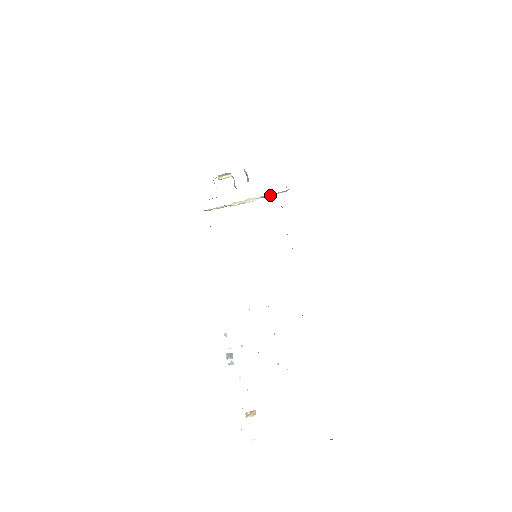
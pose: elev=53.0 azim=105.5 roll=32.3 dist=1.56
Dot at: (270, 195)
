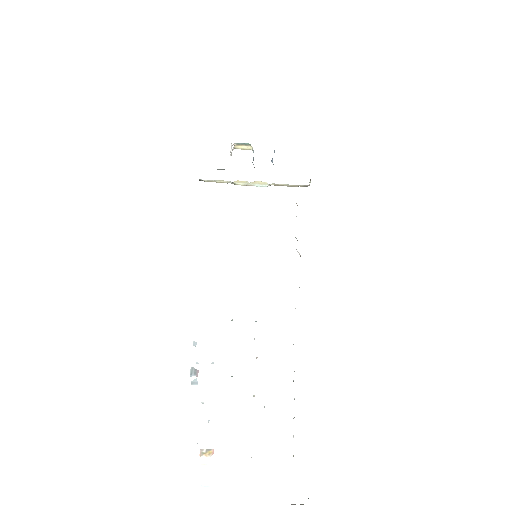
Dot at: (286, 185)
